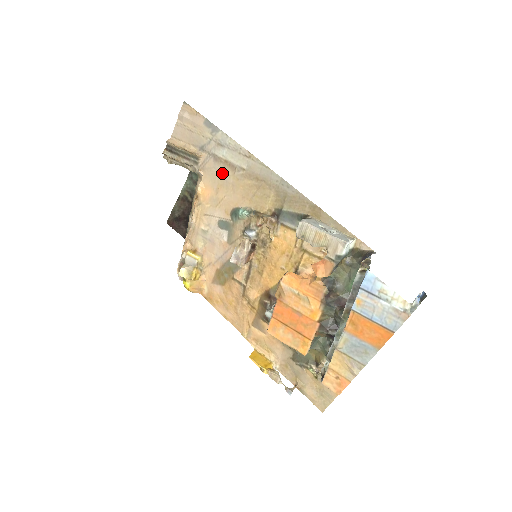
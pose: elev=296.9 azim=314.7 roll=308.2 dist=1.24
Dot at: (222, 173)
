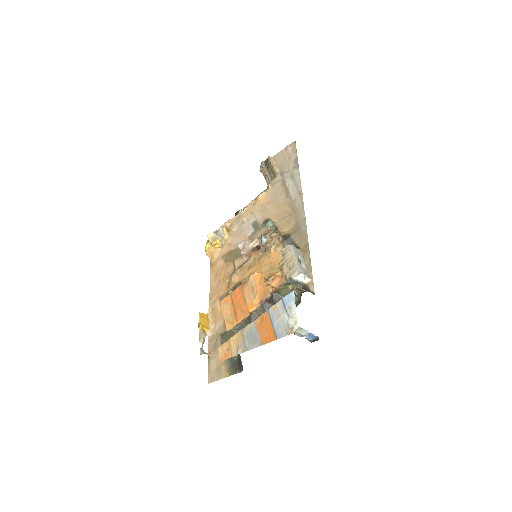
Dot at: (280, 194)
